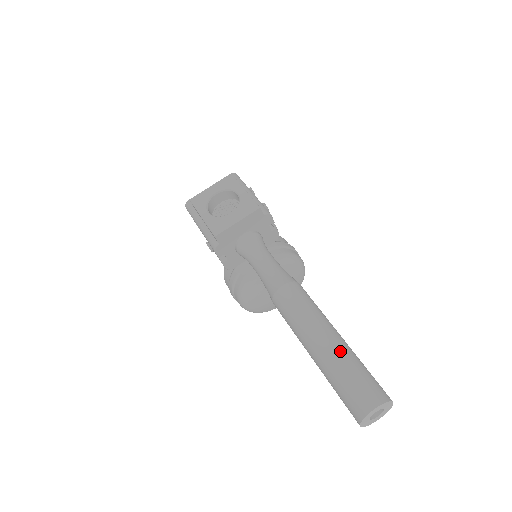
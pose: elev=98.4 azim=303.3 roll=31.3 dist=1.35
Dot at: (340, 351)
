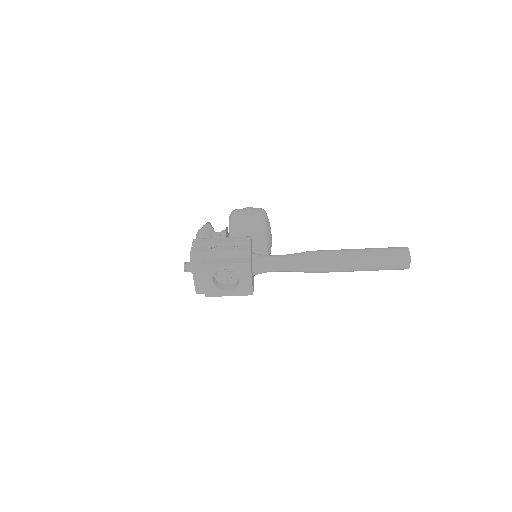
Dot at: (372, 263)
